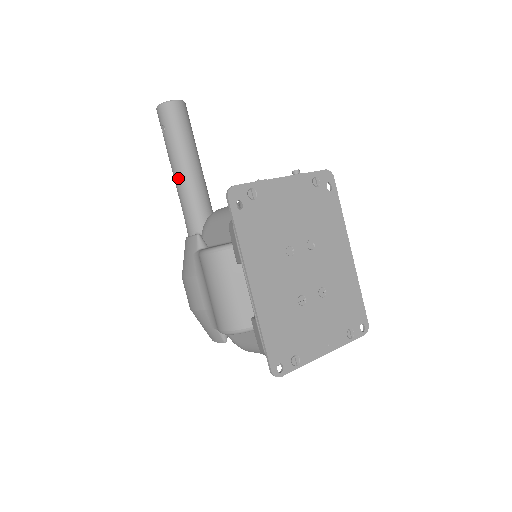
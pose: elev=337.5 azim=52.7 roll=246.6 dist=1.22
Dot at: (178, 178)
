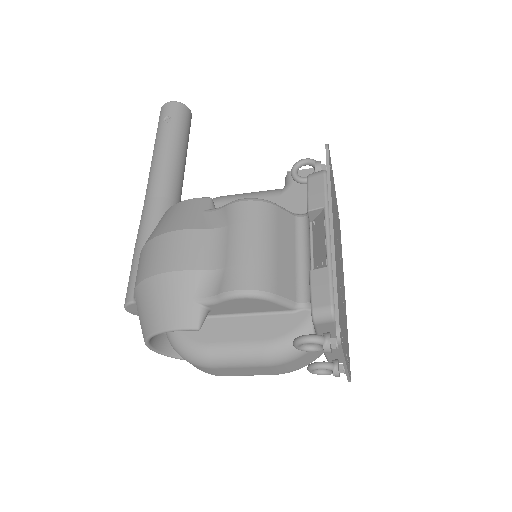
Dot at: (165, 163)
